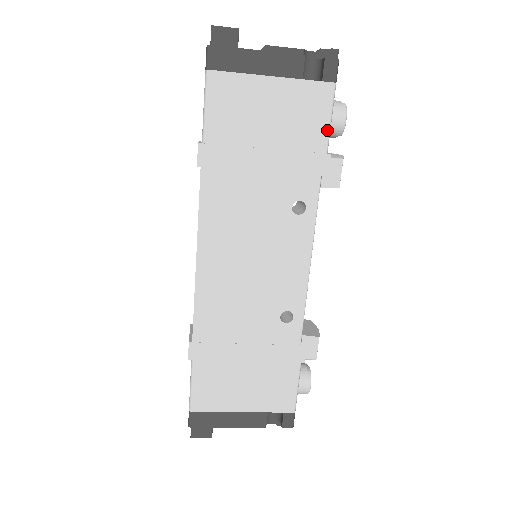
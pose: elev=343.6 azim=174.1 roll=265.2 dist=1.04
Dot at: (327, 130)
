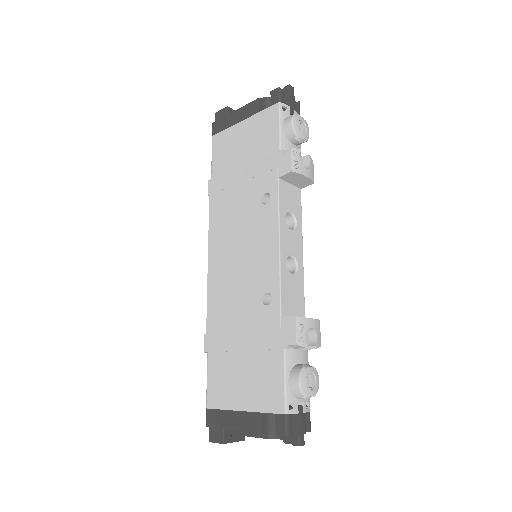
Dot at: (278, 135)
